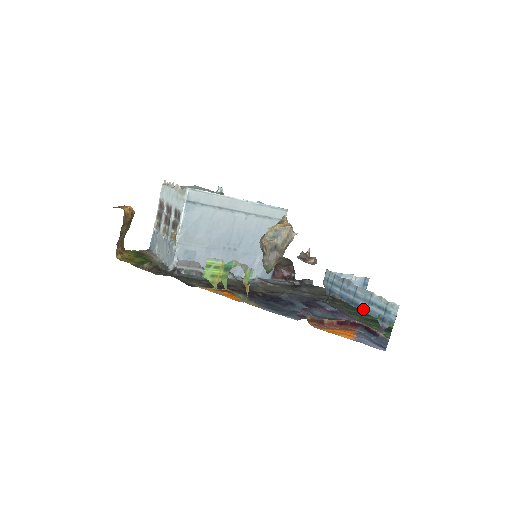
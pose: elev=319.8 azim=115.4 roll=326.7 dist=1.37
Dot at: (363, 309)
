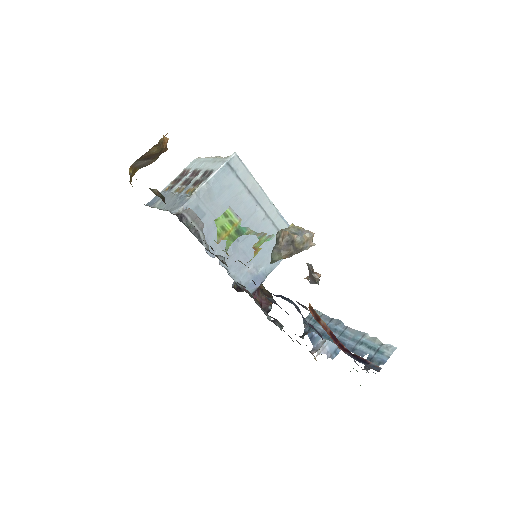
Dot at: (348, 347)
